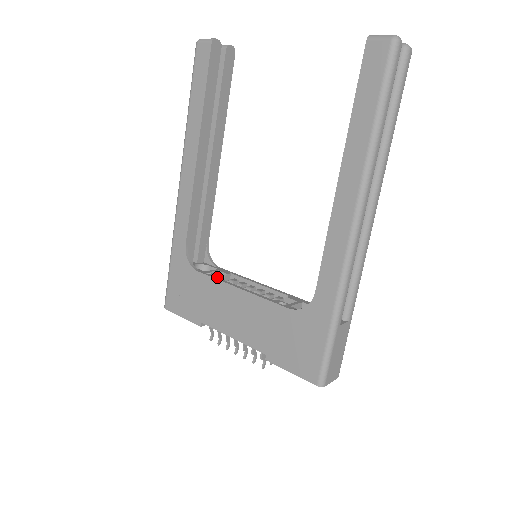
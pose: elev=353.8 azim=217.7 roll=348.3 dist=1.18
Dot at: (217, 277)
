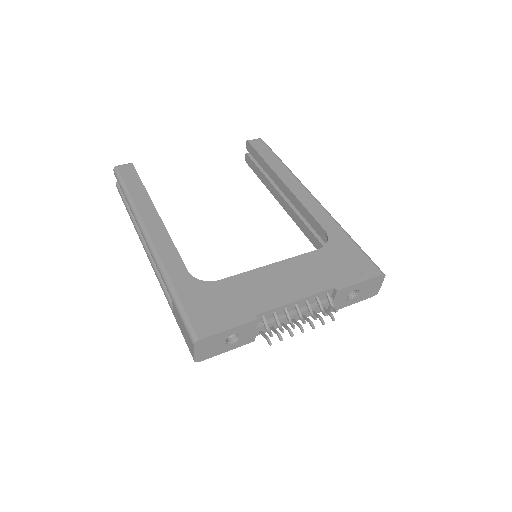
Dot at: occluded
